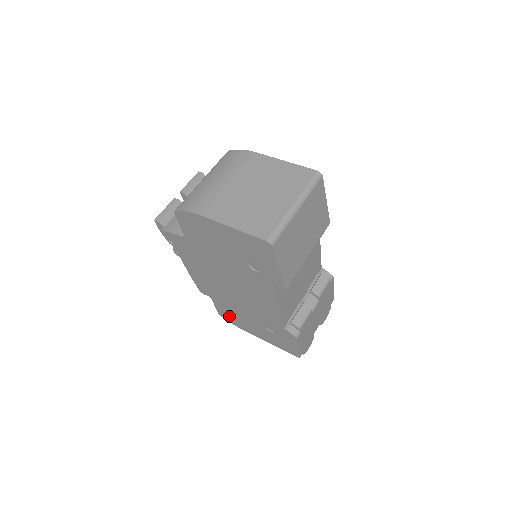
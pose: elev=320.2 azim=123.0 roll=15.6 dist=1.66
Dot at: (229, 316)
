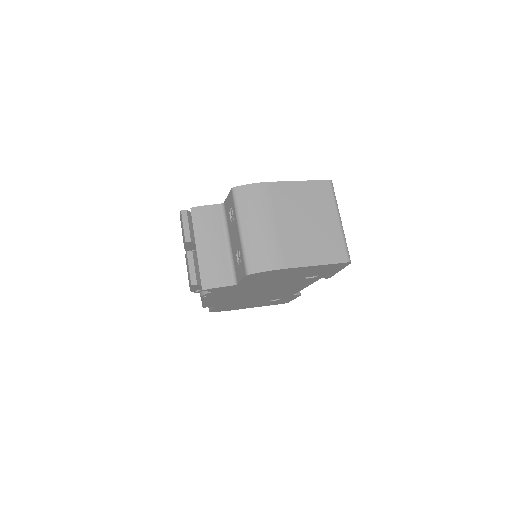
Dot at: occluded
